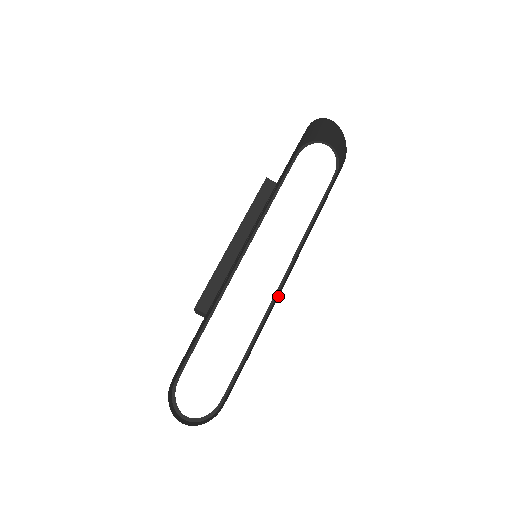
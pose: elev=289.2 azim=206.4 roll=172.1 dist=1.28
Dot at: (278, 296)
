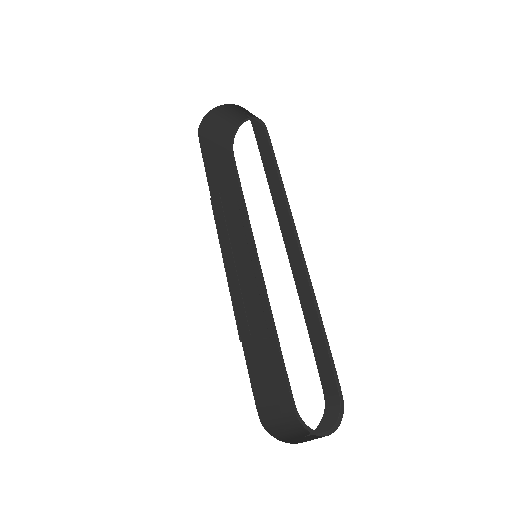
Dot at: (294, 265)
